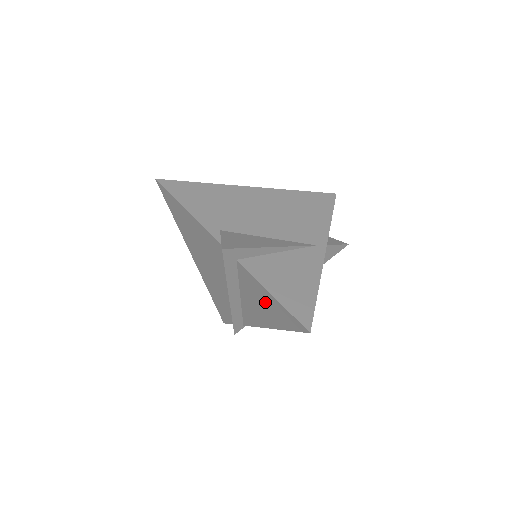
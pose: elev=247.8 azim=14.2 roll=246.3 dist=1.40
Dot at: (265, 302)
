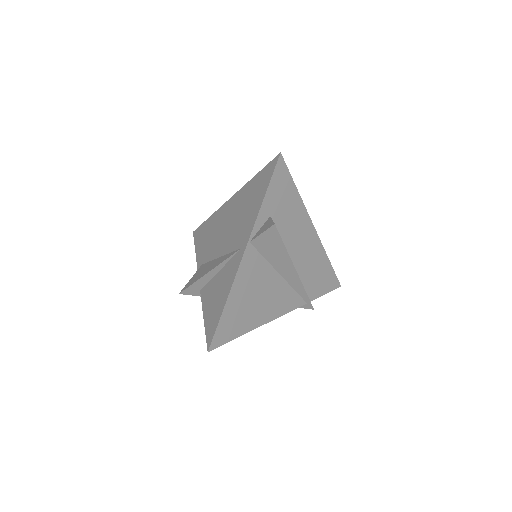
Dot at: occluded
